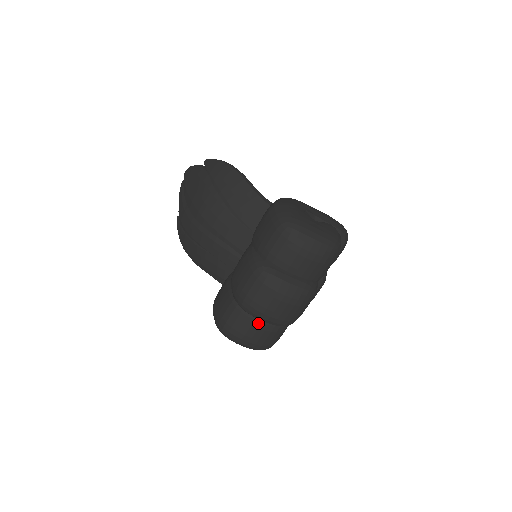
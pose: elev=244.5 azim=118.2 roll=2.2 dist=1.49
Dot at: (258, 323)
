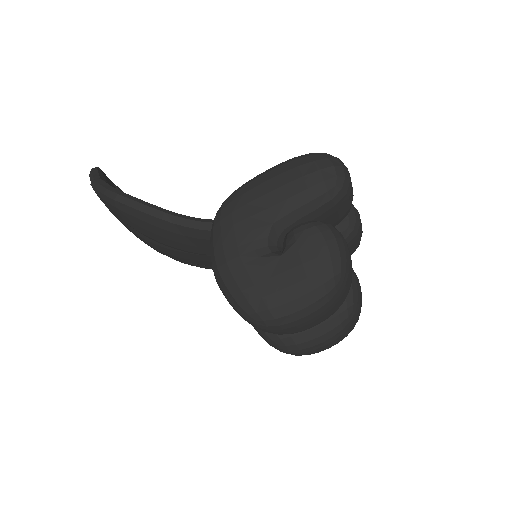
Dot at: occluded
